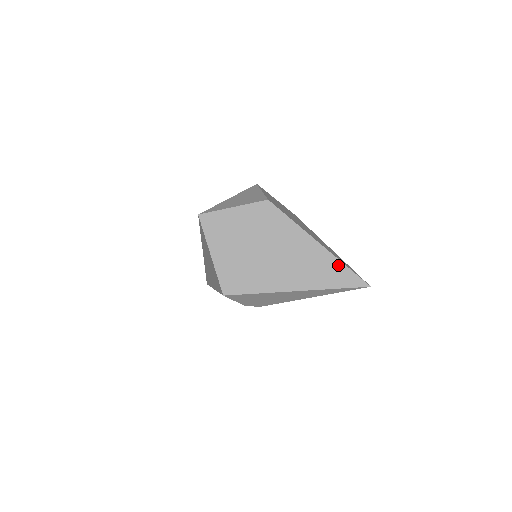
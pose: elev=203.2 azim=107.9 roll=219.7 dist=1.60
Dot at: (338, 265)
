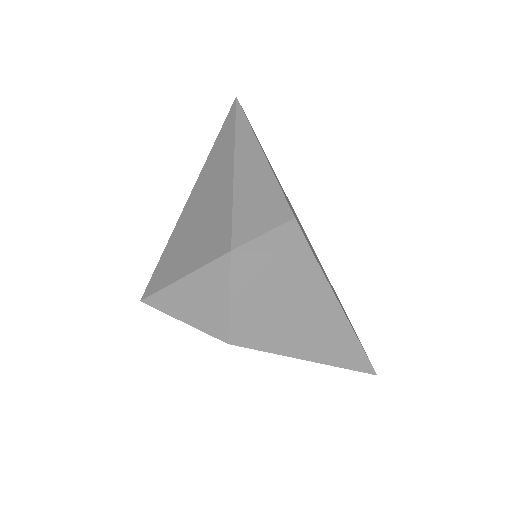
Dot at: occluded
